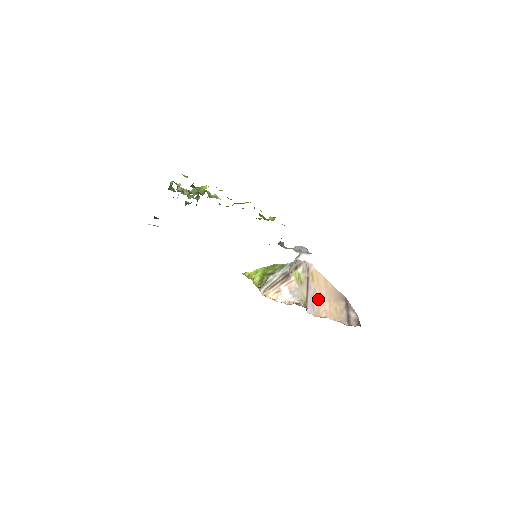
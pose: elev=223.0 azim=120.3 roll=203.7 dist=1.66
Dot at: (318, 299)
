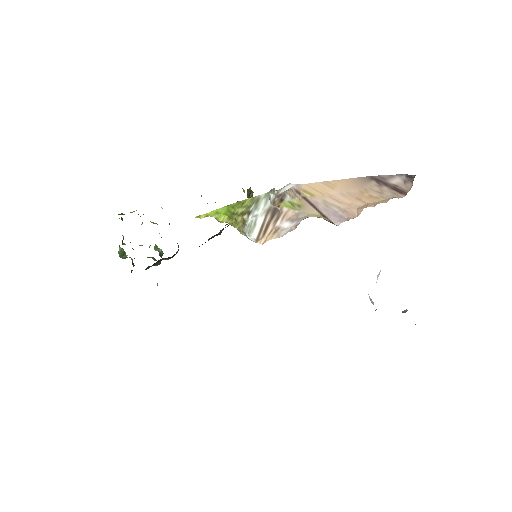
Dot at: (338, 206)
